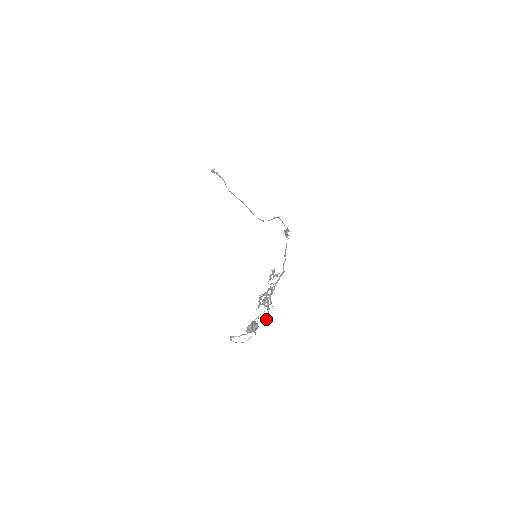
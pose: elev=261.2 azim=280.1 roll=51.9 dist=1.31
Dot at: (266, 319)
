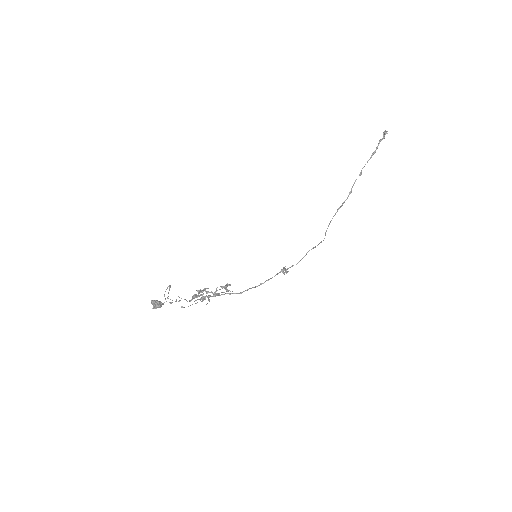
Dot at: (182, 307)
